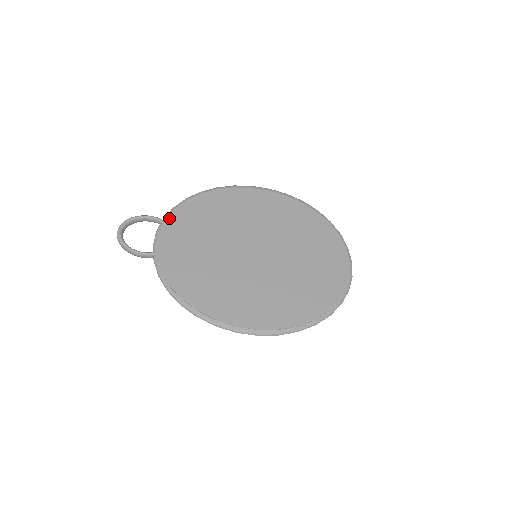
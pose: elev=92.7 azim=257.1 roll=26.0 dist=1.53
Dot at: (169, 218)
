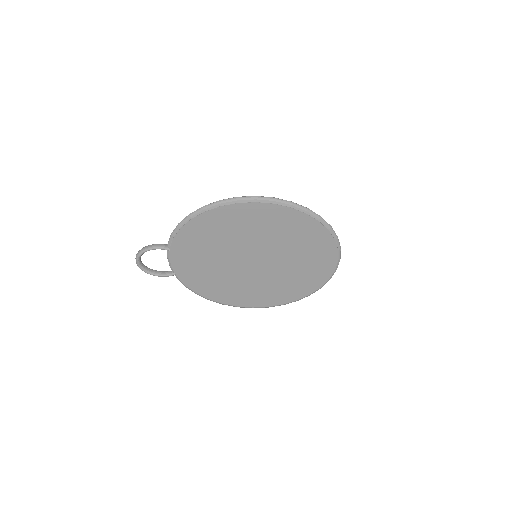
Dot at: (172, 247)
